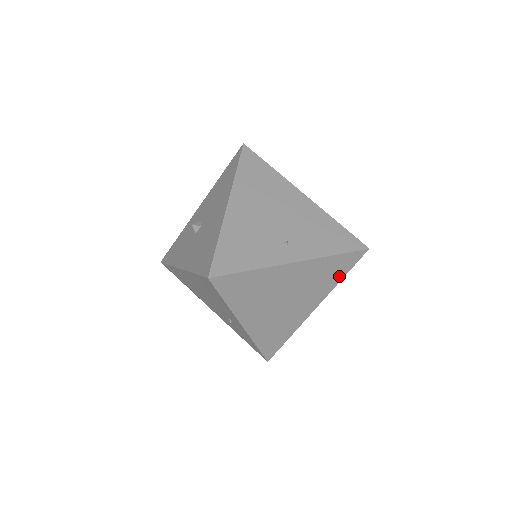
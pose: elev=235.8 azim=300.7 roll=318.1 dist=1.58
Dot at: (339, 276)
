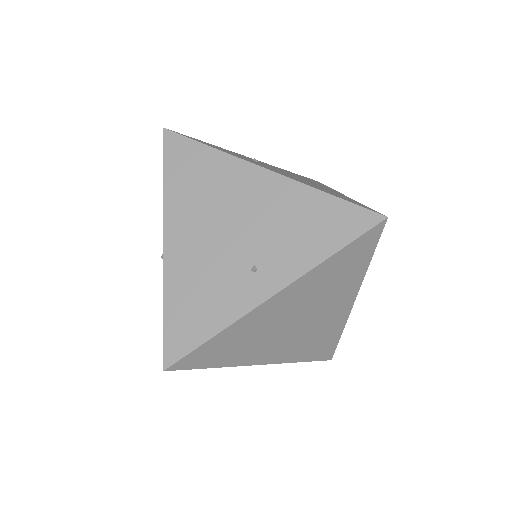
Dot at: (361, 264)
